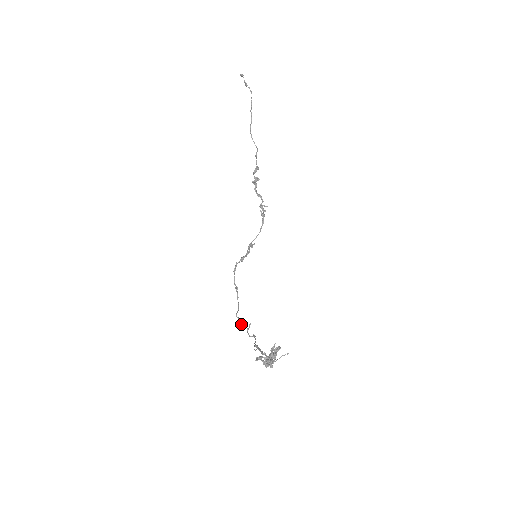
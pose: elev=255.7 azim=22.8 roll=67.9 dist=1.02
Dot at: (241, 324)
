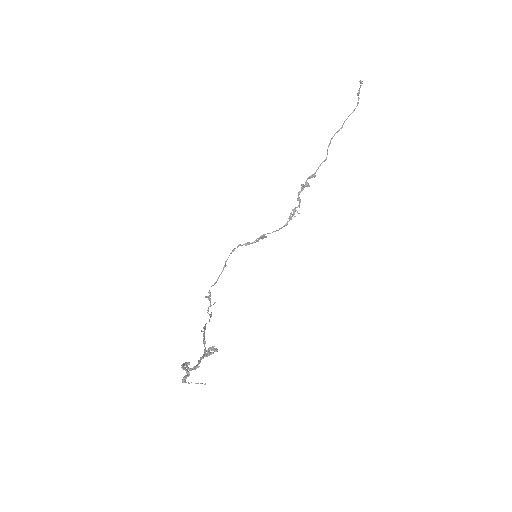
Dot at: (208, 298)
